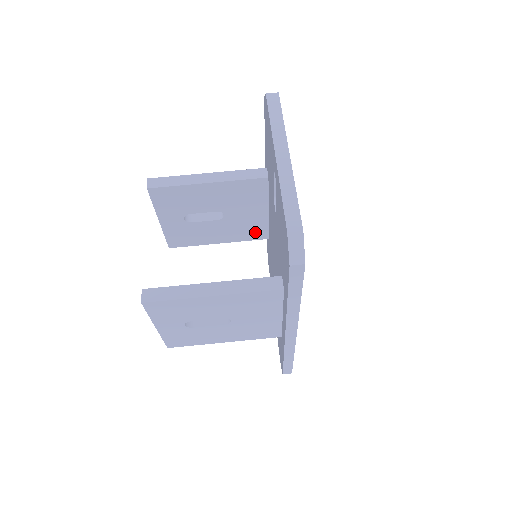
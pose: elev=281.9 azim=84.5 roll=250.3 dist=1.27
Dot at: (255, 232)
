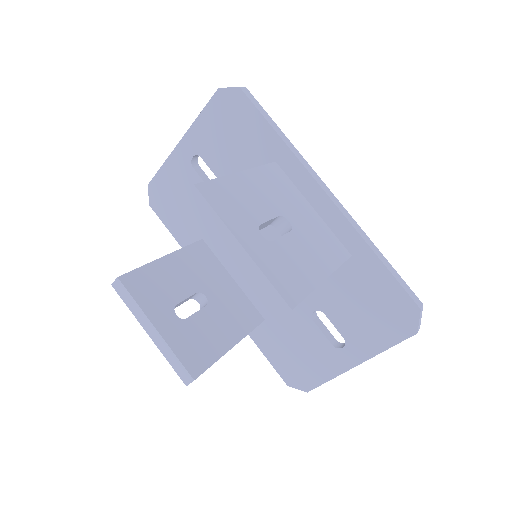
Dot at: (247, 314)
